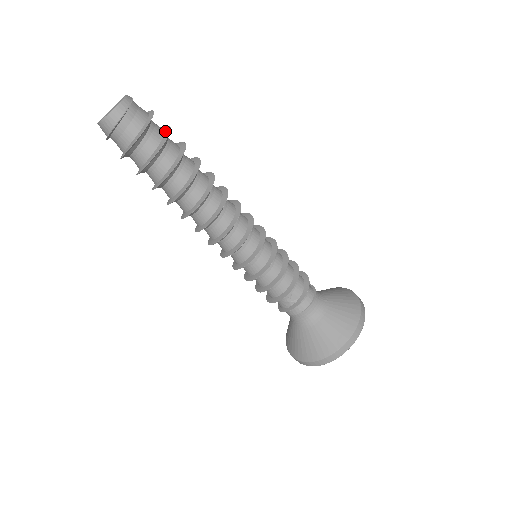
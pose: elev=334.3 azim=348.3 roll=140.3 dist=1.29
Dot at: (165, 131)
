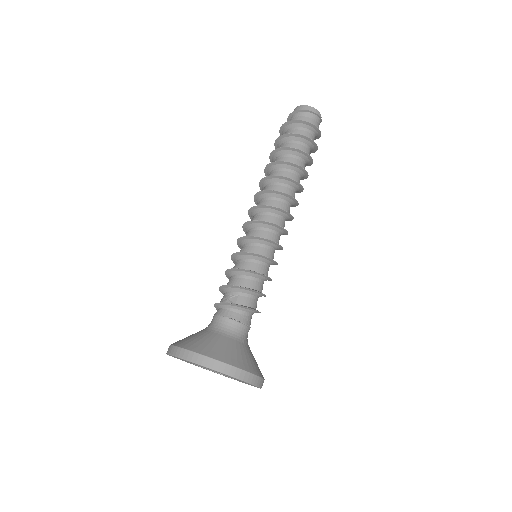
Dot at: (313, 143)
